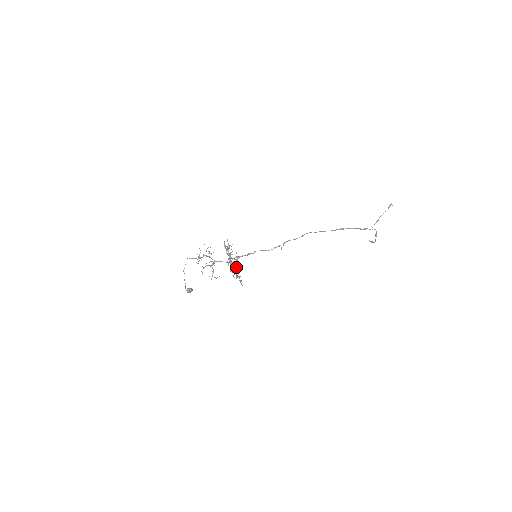
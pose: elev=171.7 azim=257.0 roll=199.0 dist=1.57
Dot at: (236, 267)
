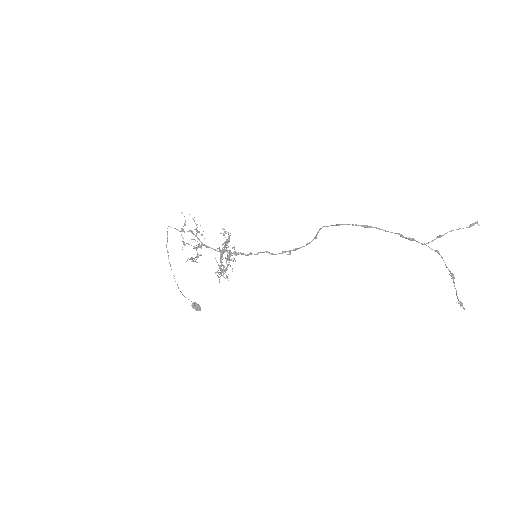
Dot at: occluded
